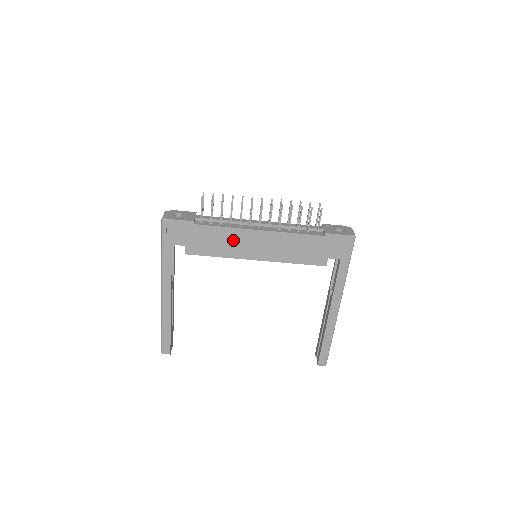
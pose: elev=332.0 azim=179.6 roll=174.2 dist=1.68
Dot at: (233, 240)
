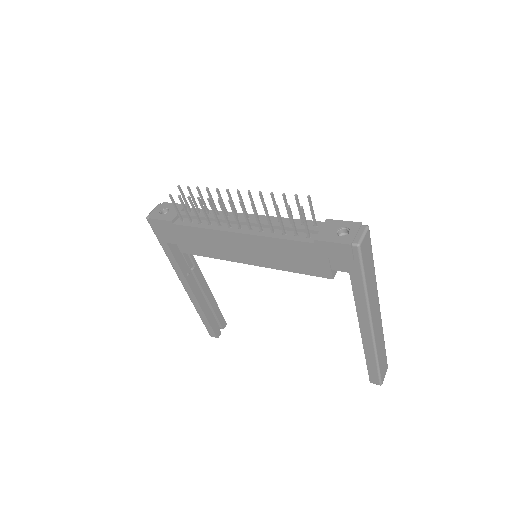
Dot at: (216, 242)
